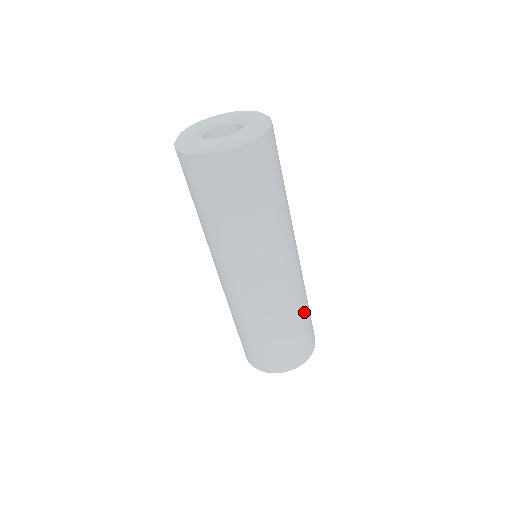
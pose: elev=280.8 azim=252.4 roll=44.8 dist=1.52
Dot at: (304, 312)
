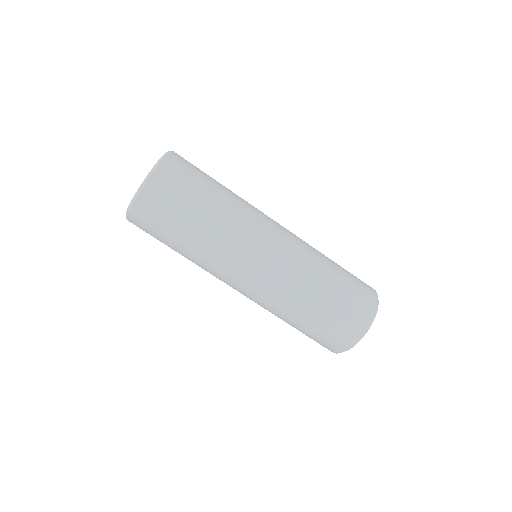
Dot at: (331, 263)
